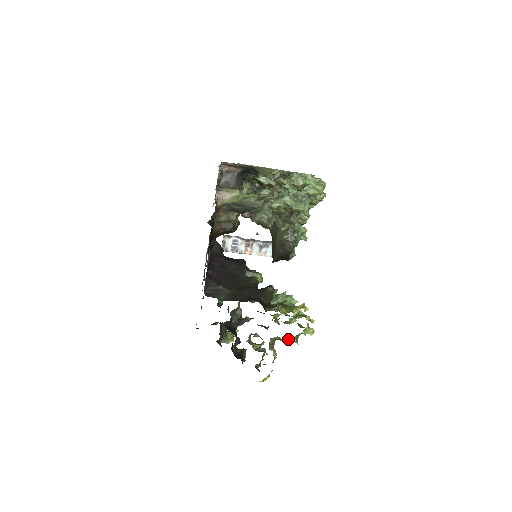
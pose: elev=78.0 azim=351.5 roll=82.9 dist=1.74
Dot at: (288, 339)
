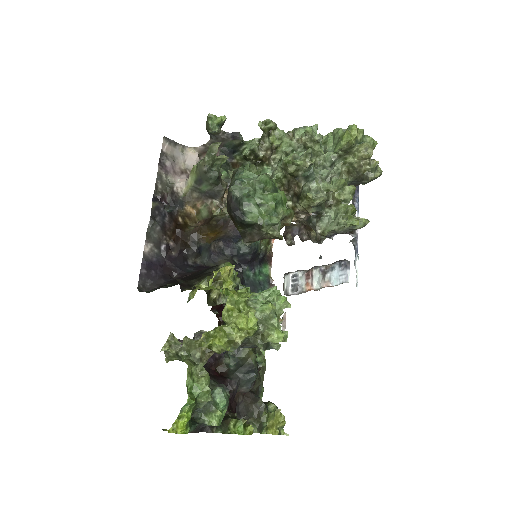
Dot at: (205, 335)
